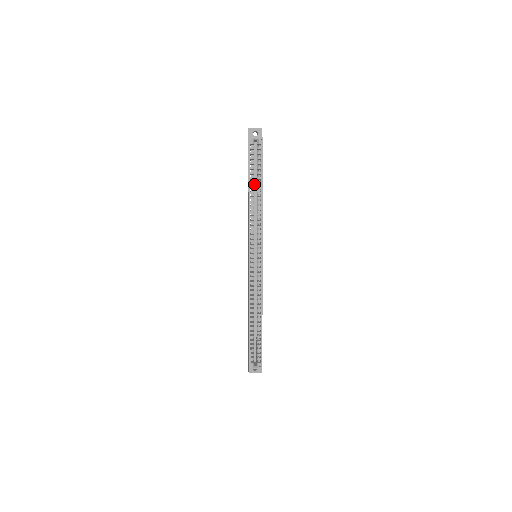
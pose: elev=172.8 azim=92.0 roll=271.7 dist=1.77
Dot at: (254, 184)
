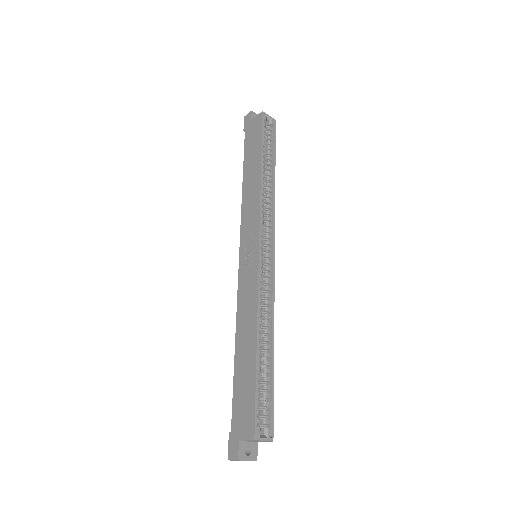
Dot at: occluded
